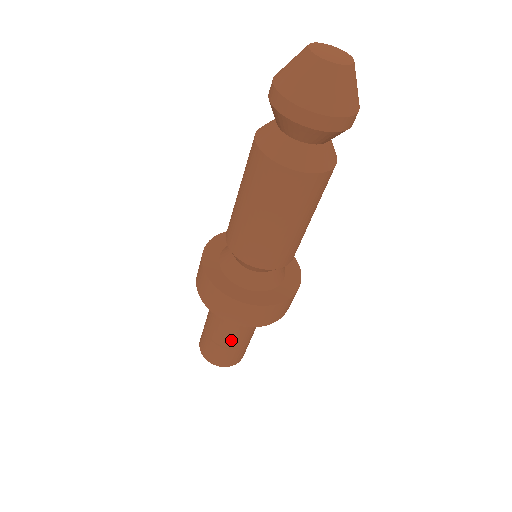
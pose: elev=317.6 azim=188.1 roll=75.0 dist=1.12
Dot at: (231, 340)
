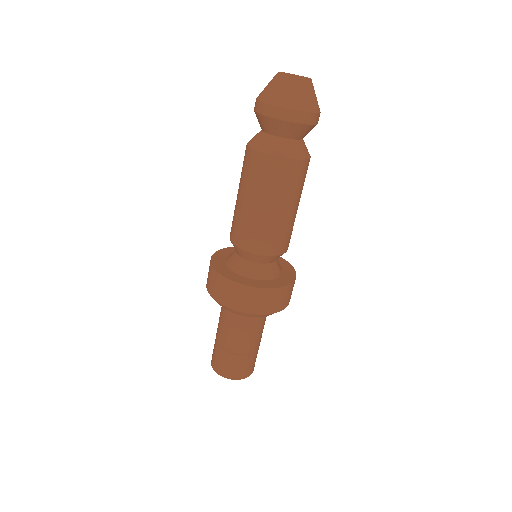
Dot at: (226, 339)
